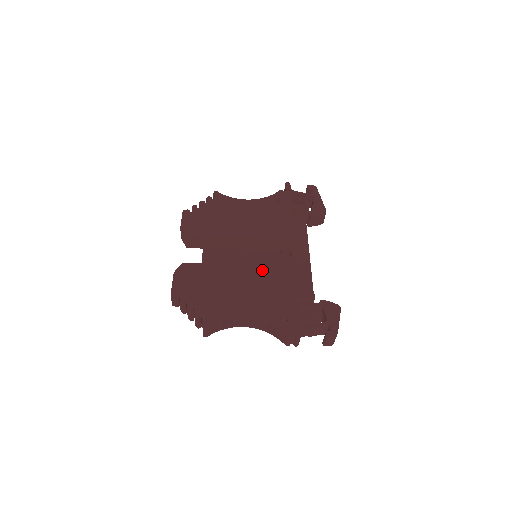
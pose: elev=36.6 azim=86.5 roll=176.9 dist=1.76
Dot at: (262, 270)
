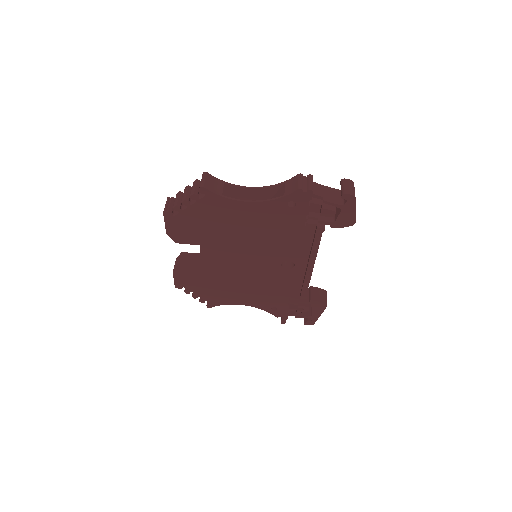
Dot at: occluded
